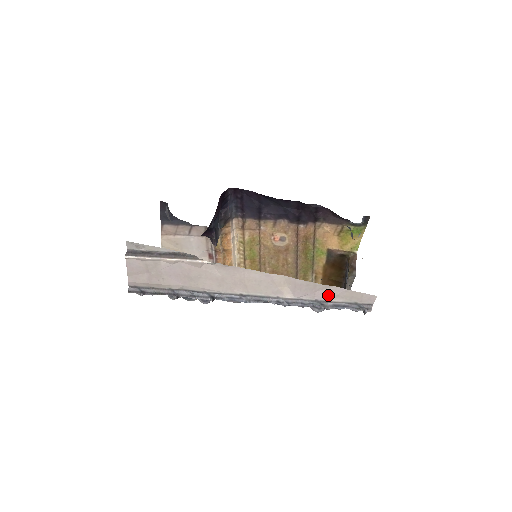
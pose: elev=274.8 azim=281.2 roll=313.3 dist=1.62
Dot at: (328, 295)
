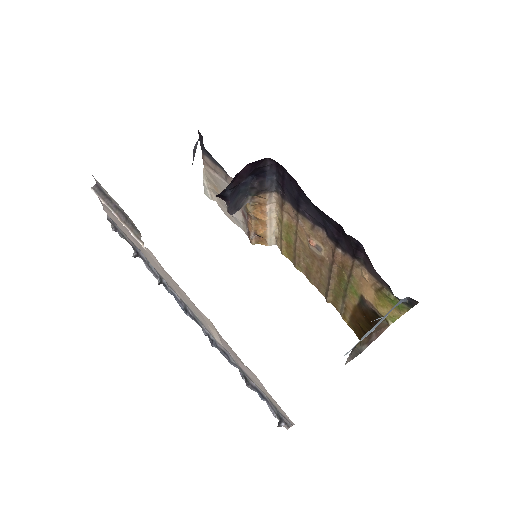
Dot at: (250, 375)
